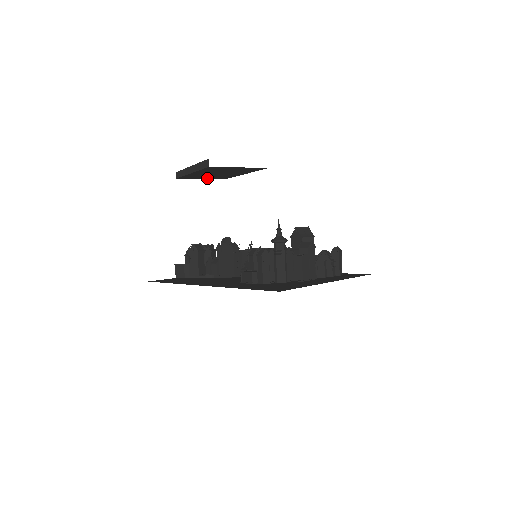
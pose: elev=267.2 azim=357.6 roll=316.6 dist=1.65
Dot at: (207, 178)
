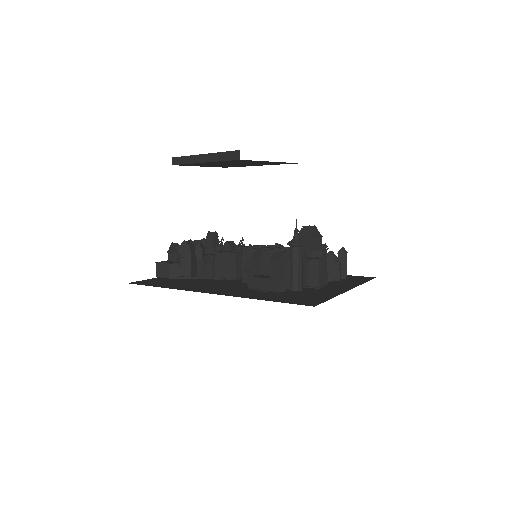
Dot at: (206, 166)
